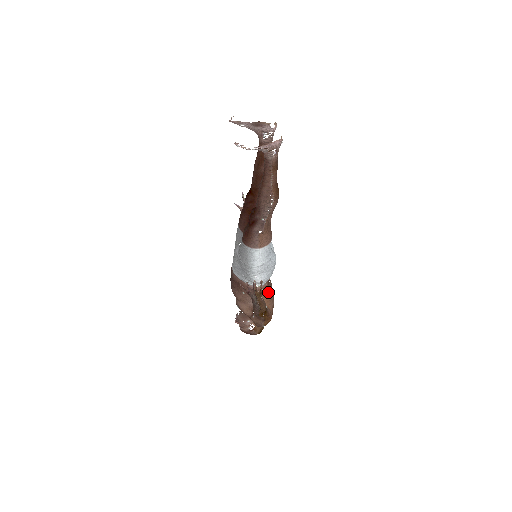
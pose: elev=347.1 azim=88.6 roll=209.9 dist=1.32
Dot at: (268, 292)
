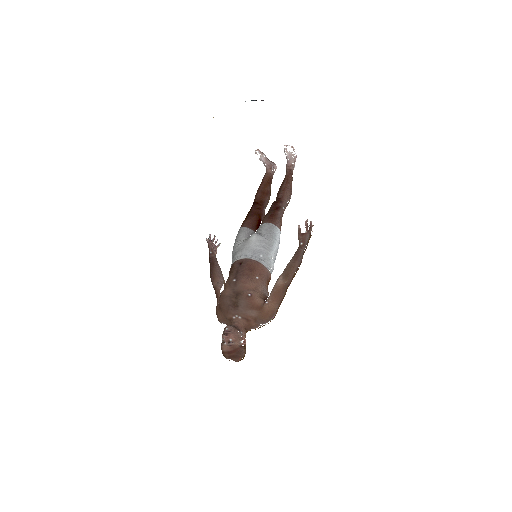
Dot at: occluded
